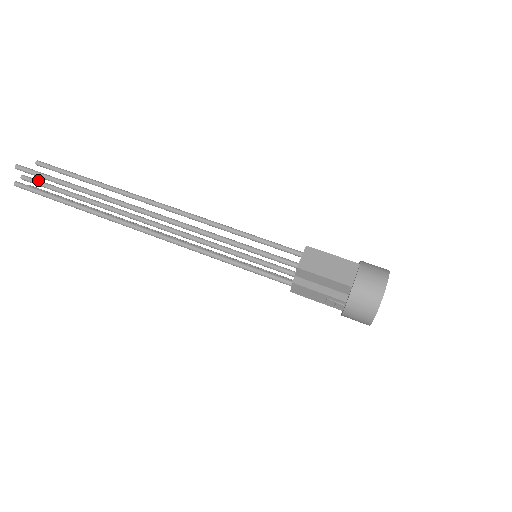
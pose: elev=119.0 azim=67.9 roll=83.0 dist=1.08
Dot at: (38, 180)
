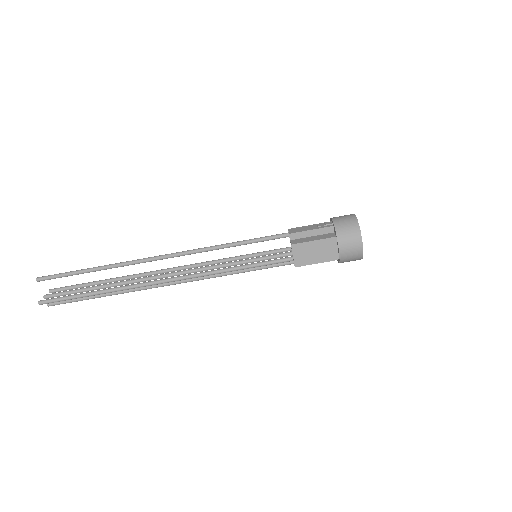
Dot at: (59, 294)
